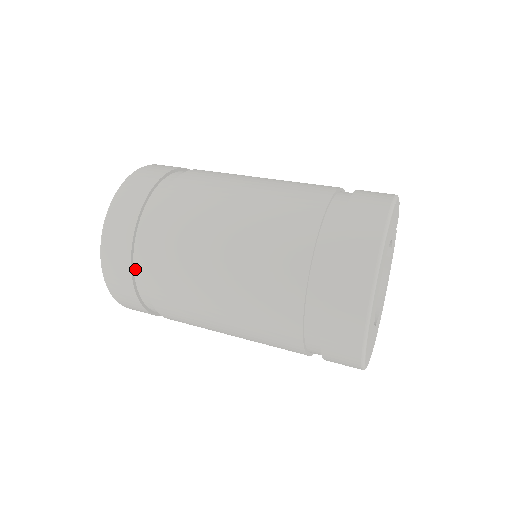
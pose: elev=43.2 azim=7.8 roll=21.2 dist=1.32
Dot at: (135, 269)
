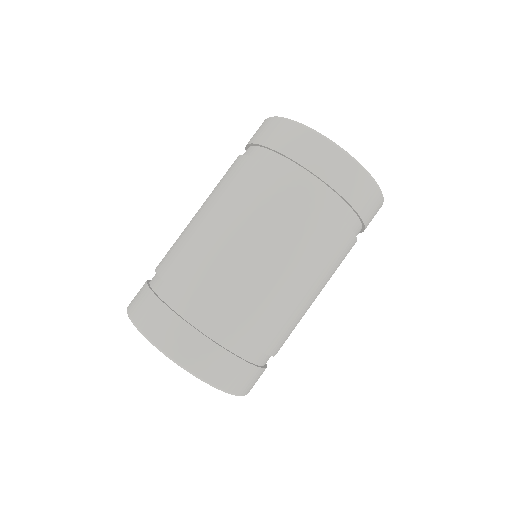
Dot at: (175, 309)
